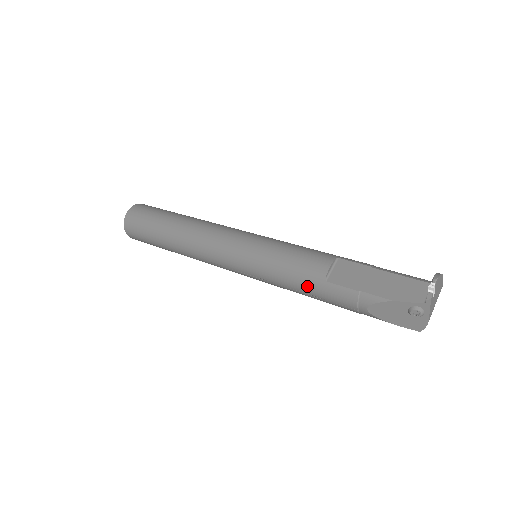
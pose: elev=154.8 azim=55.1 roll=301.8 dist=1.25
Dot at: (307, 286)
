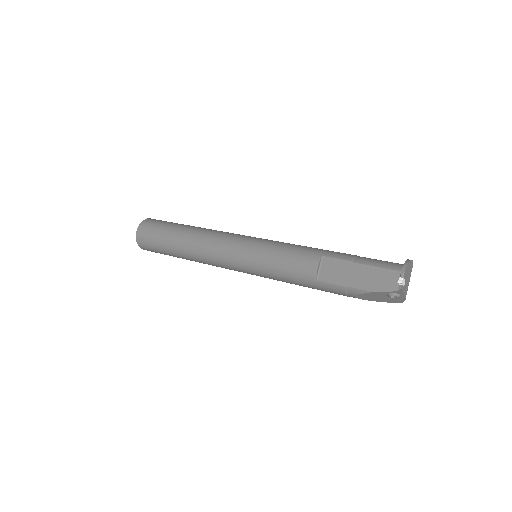
Dot at: (304, 284)
